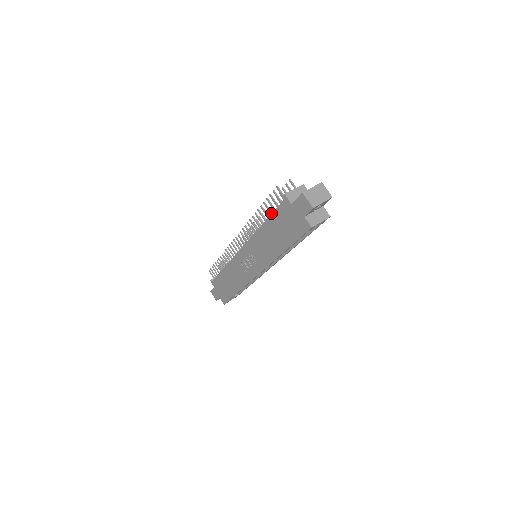
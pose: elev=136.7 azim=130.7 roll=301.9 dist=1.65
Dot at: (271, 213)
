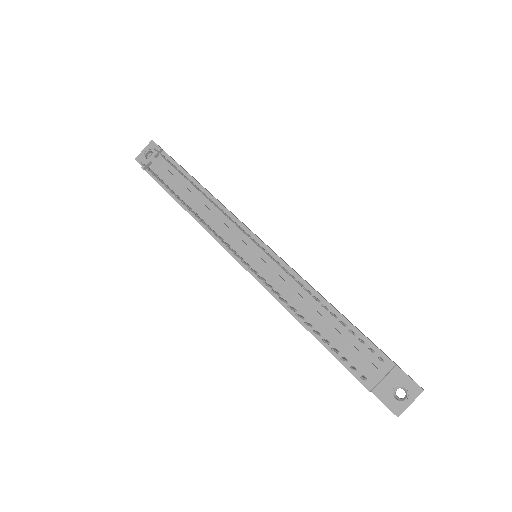
Dot at: (327, 344)
